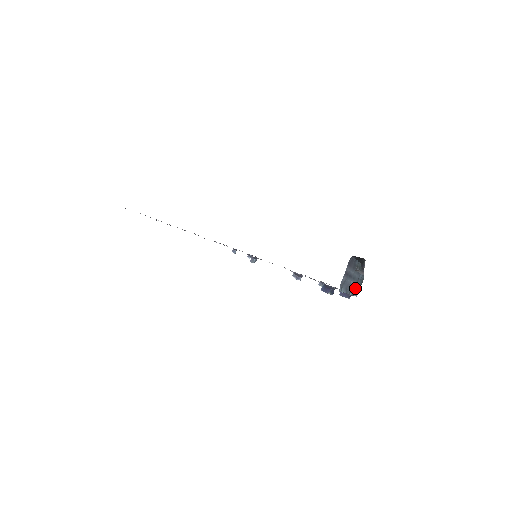
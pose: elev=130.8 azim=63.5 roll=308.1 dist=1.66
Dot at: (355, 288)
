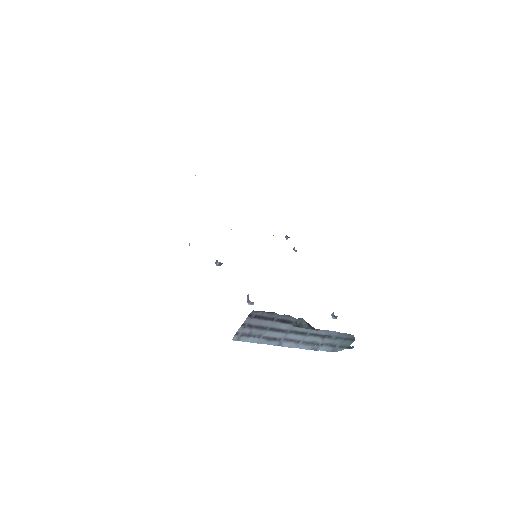
Dot at: (321, 343)
